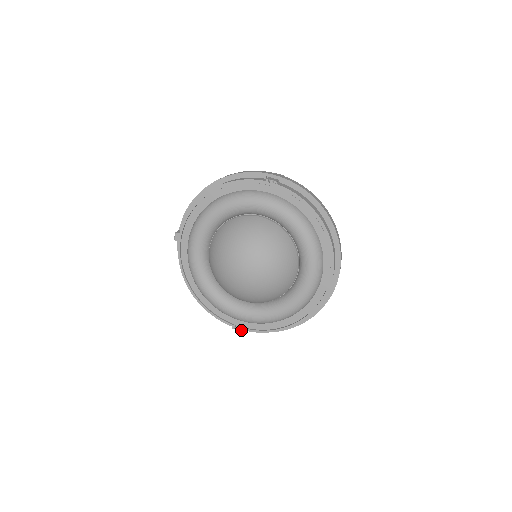
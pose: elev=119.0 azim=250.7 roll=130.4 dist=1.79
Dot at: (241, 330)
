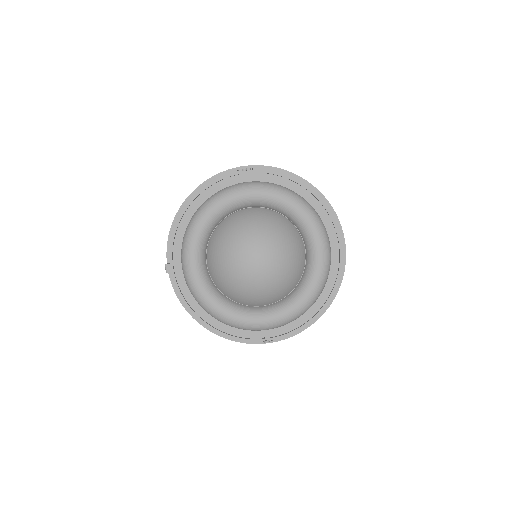
Dot at: (272, 341)
